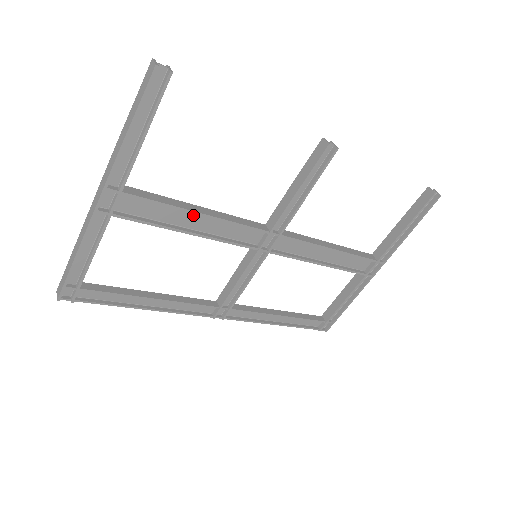
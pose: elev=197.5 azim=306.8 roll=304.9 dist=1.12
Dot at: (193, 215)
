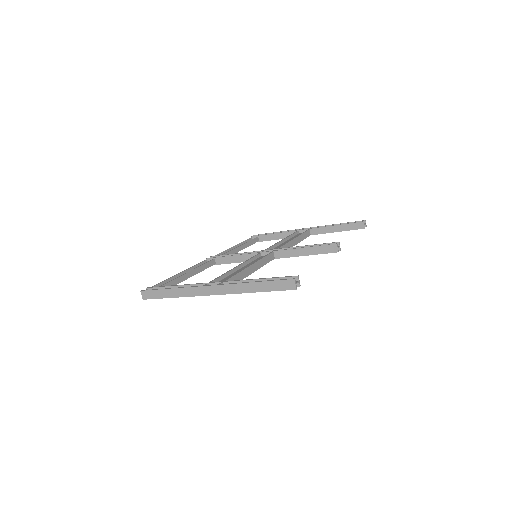
Dot at: occluded
